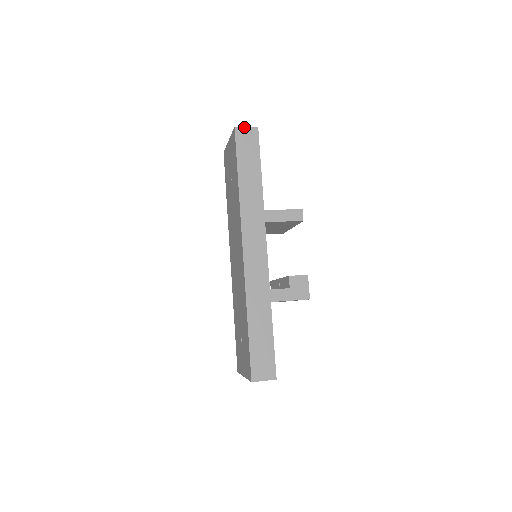
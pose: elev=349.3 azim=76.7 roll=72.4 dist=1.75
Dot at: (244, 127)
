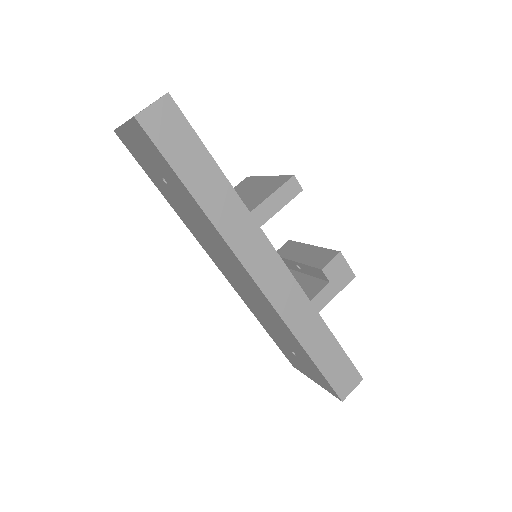
Dot at: (148, 107)
